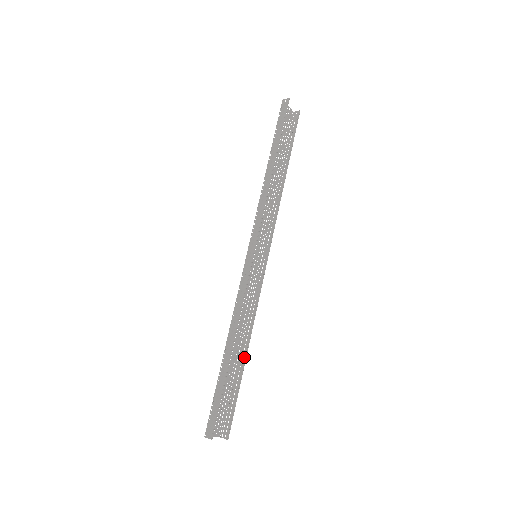
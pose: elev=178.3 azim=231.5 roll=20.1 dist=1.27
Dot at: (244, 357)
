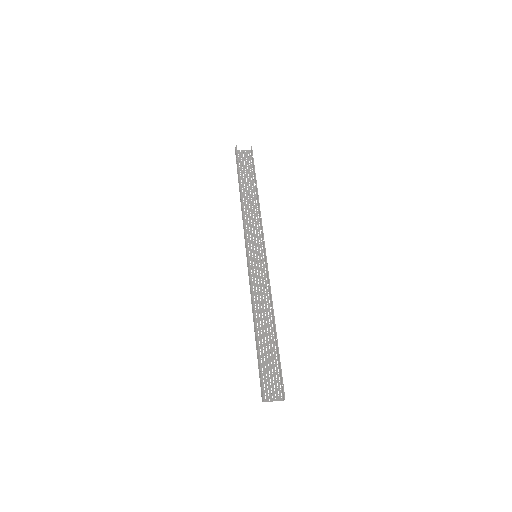
Dot at: (275, 331)
